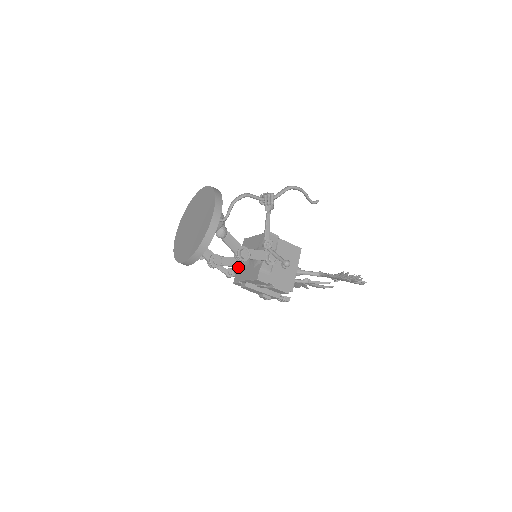
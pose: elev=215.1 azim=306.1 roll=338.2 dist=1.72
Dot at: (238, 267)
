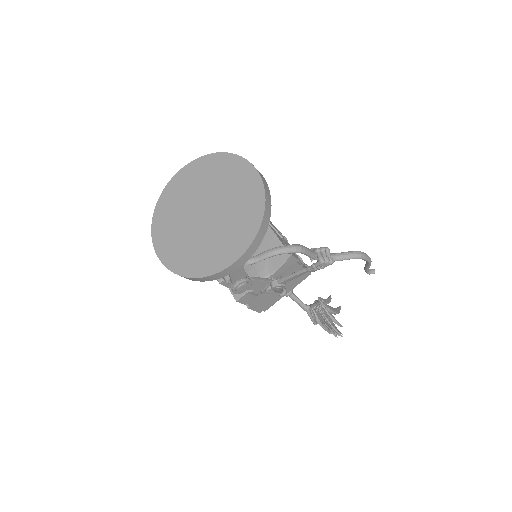
Dot at: occluded
